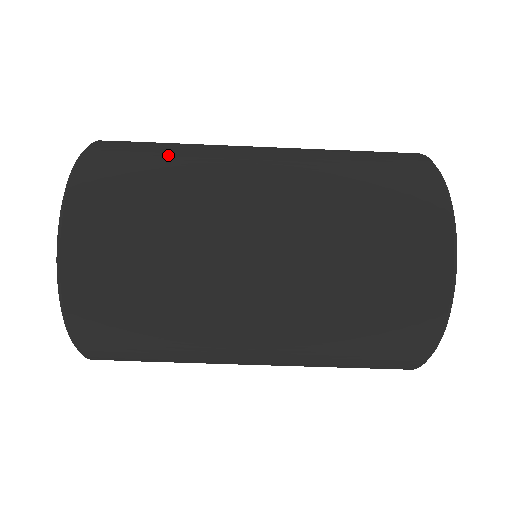
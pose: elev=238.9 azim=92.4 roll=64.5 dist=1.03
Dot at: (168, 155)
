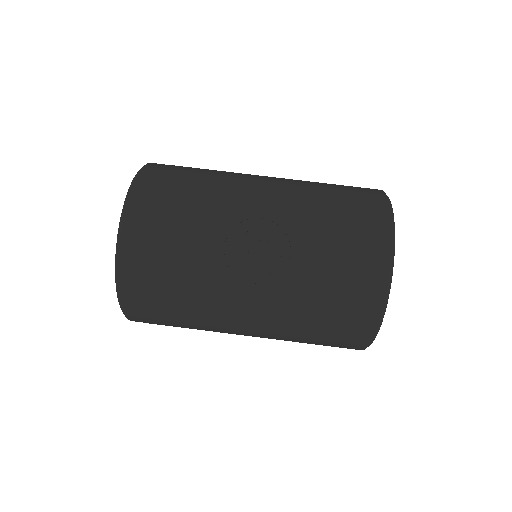
Dot at: occluded
